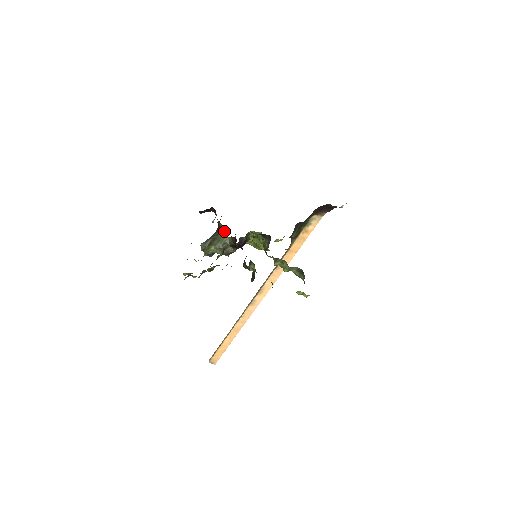
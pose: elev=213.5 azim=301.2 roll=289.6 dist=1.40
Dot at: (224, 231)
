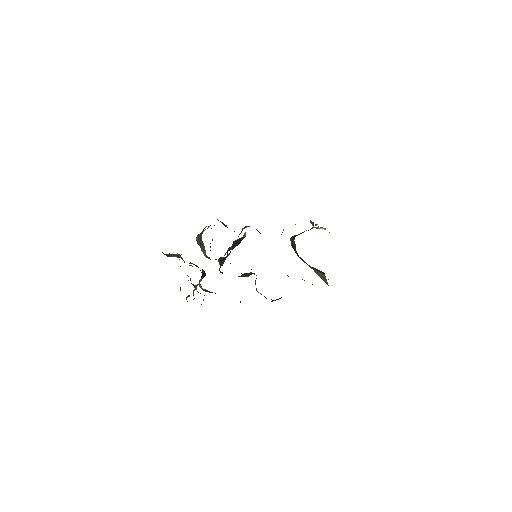
Dot at: occluded
